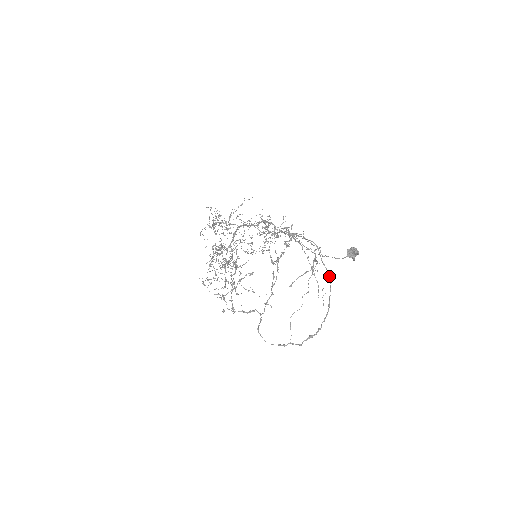
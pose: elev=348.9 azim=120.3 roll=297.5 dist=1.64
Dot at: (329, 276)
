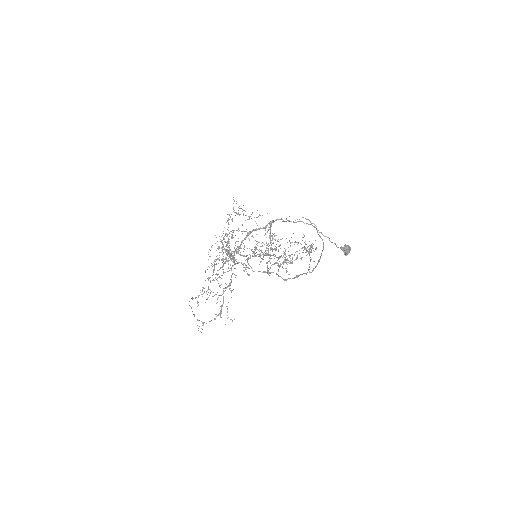
Dot at: (323, 243)
